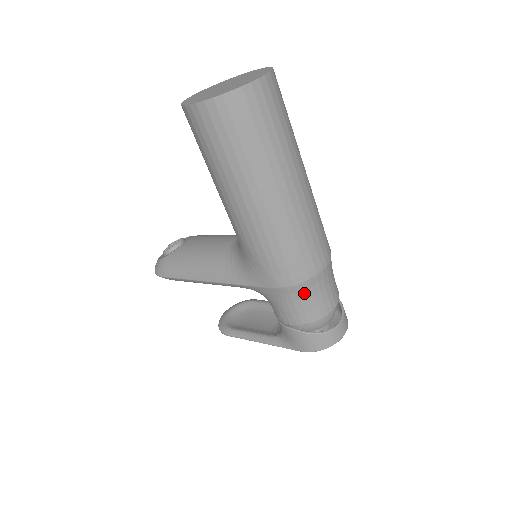
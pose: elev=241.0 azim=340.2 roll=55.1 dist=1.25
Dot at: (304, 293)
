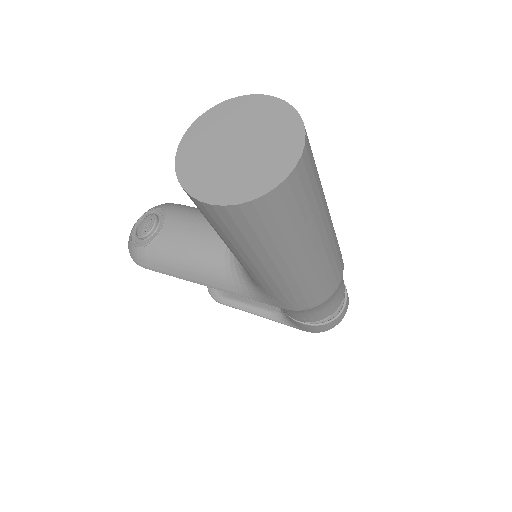
Dot at: (318, 308)
